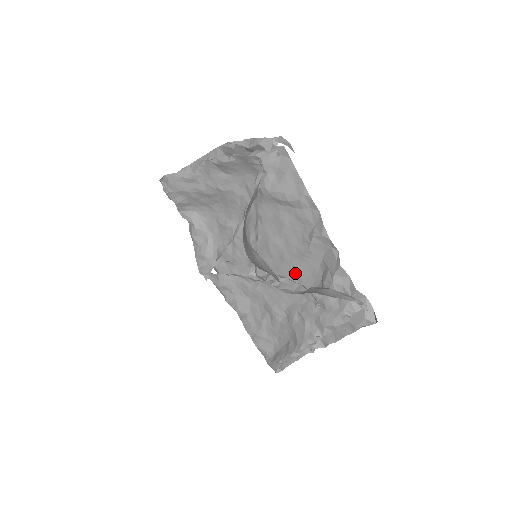
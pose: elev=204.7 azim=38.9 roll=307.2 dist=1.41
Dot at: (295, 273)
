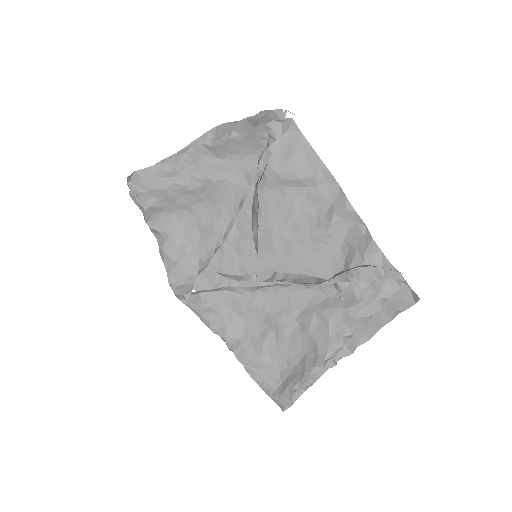
Dot at: (307, 268)
